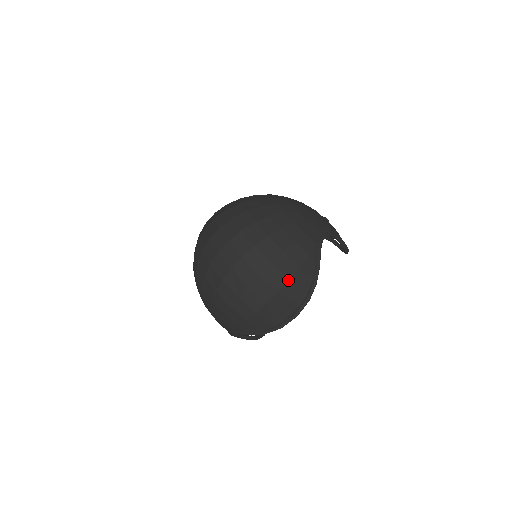
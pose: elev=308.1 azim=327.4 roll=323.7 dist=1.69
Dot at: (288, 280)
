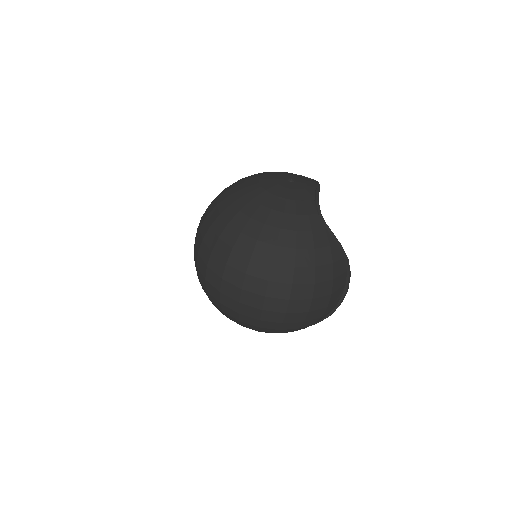
Dot at: (333, 280)
